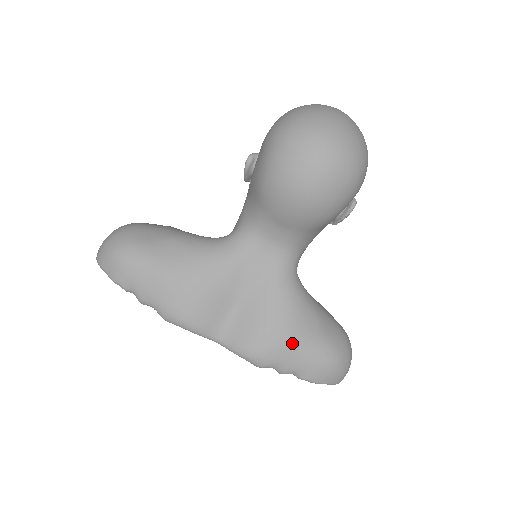
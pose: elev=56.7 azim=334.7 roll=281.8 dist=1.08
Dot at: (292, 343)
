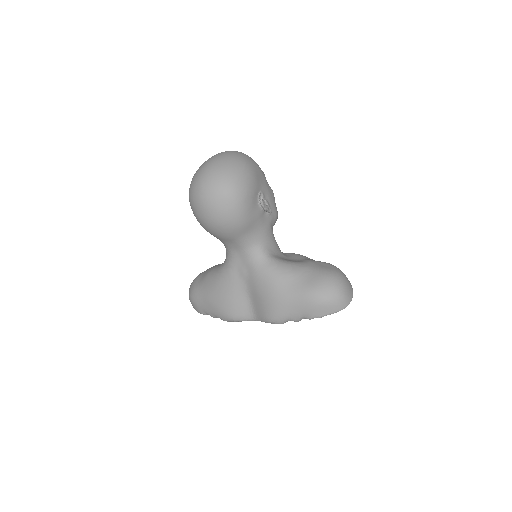
Dot at: (284, 301)
